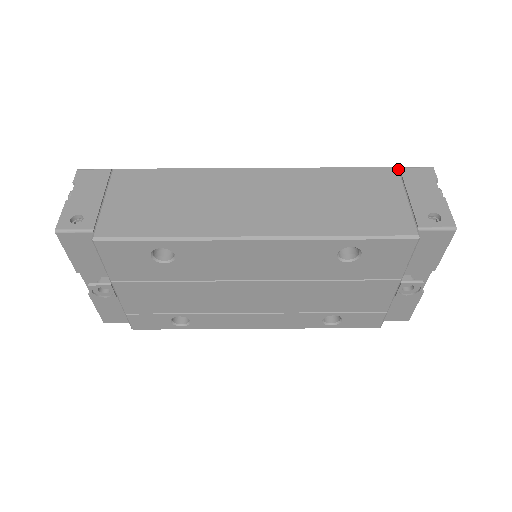
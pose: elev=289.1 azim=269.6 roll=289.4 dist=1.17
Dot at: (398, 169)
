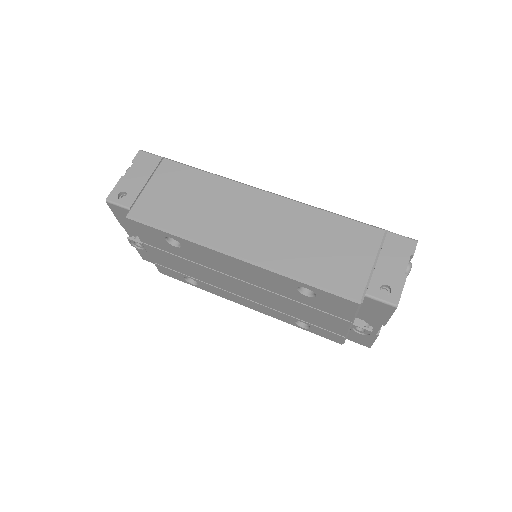
Dot at: (385, 233)
